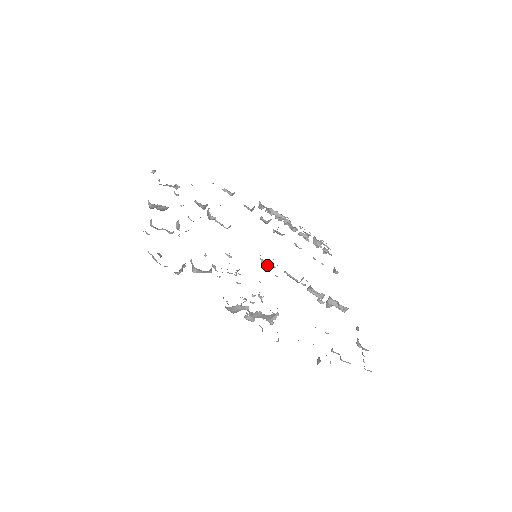
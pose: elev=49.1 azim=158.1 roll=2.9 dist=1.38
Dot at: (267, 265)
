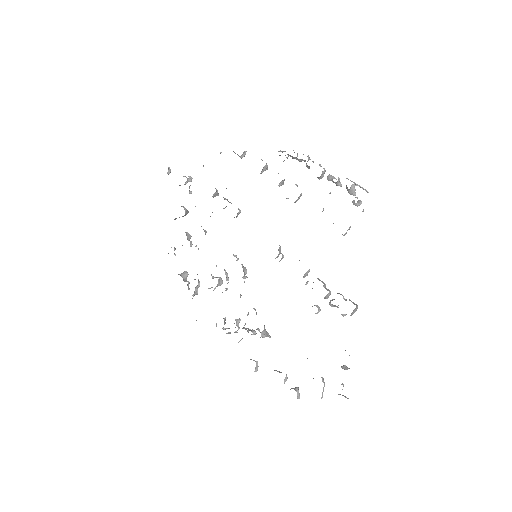
Dot at: occluded
